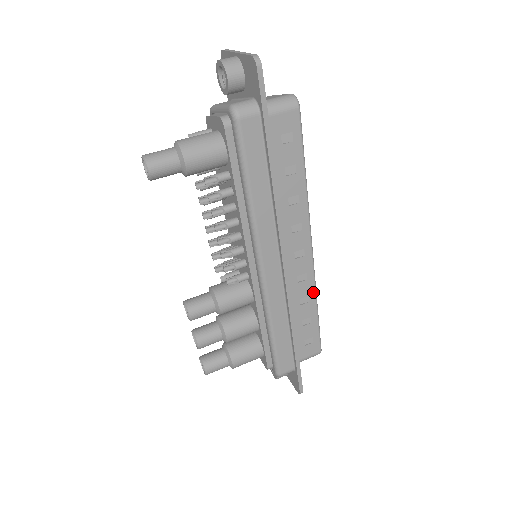
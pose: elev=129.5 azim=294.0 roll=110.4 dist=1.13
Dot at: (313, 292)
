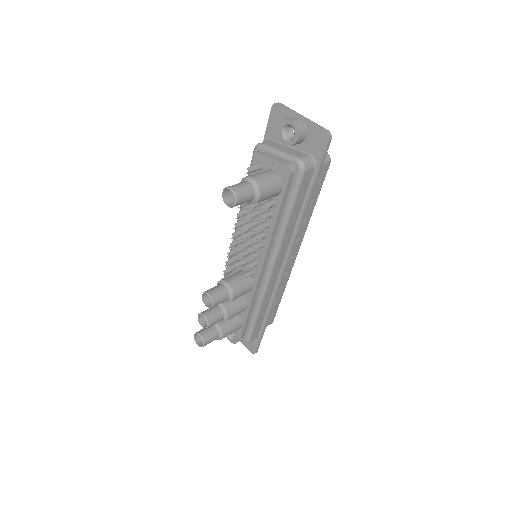
Dot at: (286, 282)
